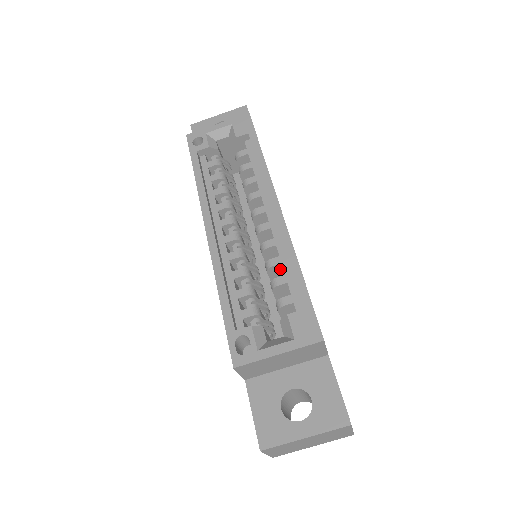
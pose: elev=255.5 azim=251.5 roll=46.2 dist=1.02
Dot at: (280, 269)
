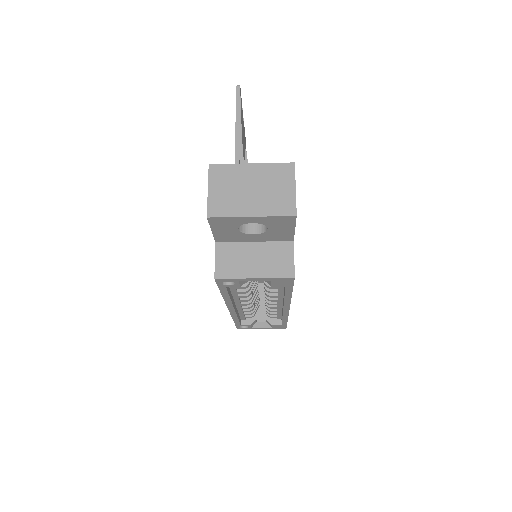
Dot at: occluded
